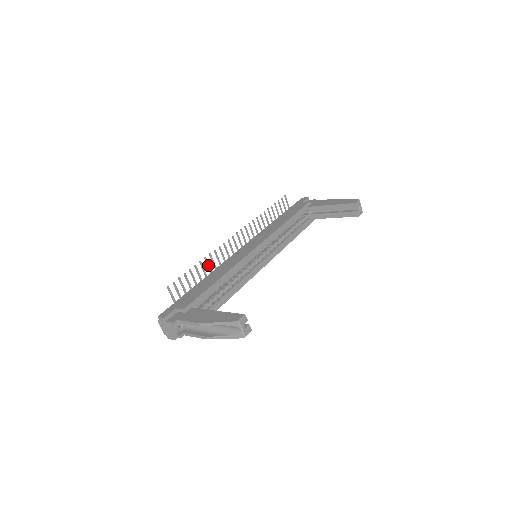
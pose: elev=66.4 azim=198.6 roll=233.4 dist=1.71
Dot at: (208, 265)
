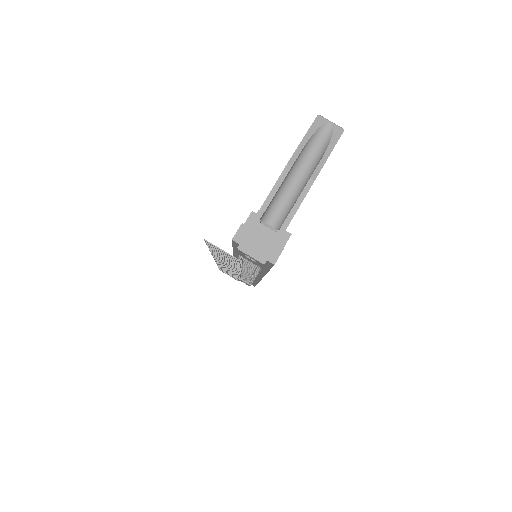
Dot at: occluded
